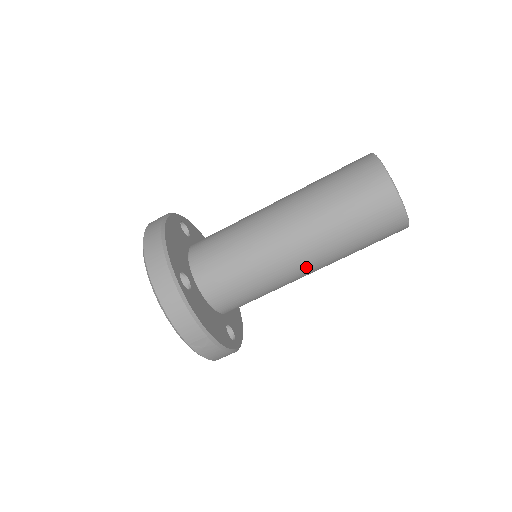
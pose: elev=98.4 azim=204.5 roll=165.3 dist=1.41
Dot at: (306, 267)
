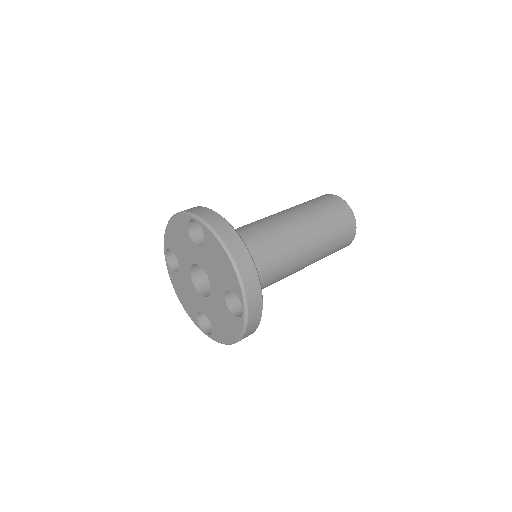
Dot at: (301, 239)
